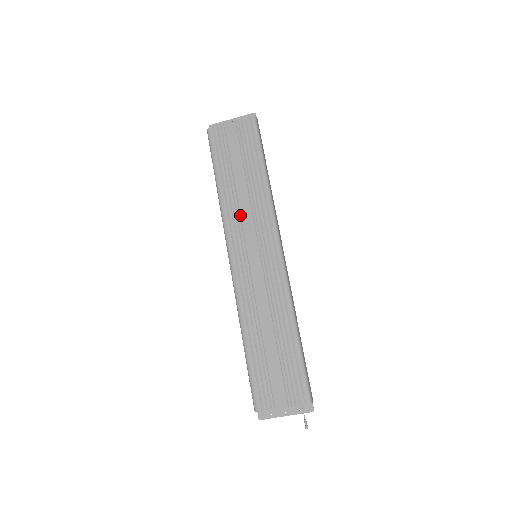
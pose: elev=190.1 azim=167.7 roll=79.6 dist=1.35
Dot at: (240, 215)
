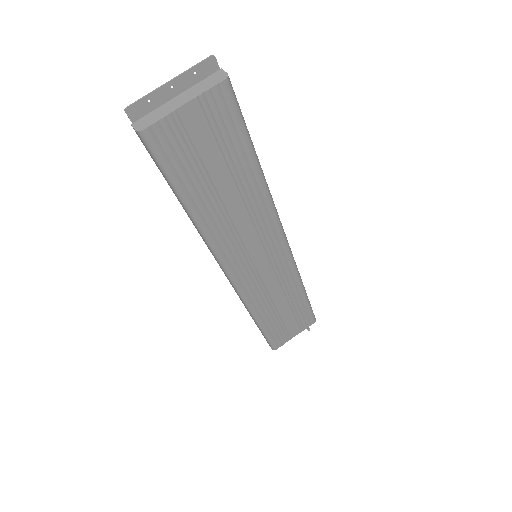
Dot at: (234, 233)
